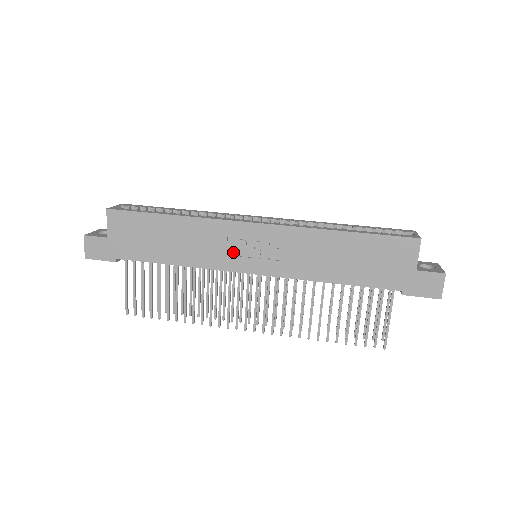
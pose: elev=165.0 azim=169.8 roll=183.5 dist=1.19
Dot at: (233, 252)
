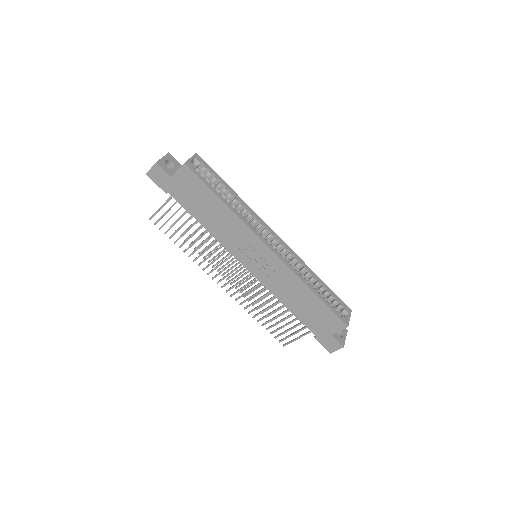
Dot at: (244, 250)
